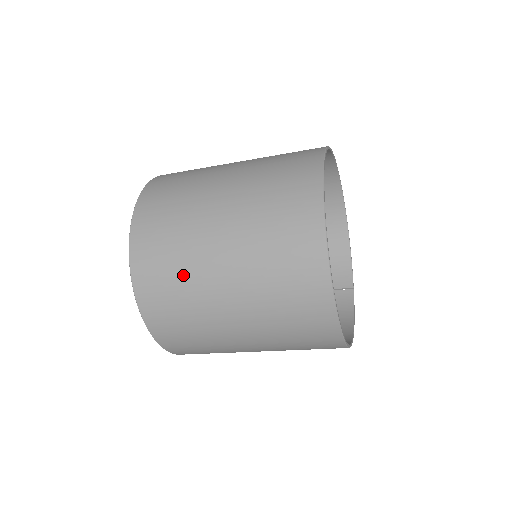
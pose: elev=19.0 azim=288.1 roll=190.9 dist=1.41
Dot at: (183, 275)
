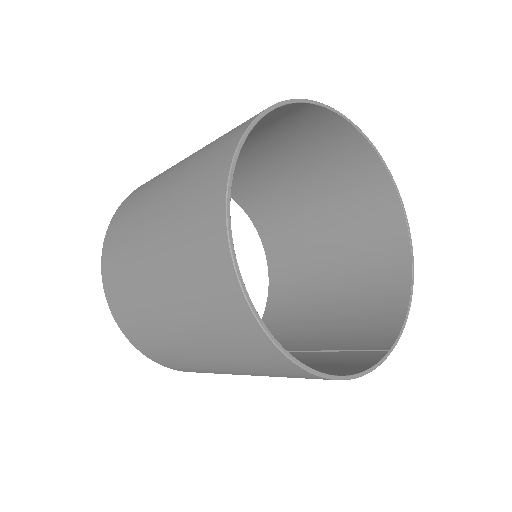
Dot at: (136, 208)
